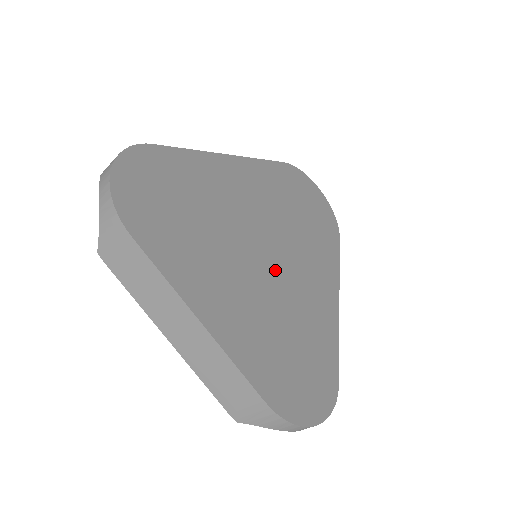
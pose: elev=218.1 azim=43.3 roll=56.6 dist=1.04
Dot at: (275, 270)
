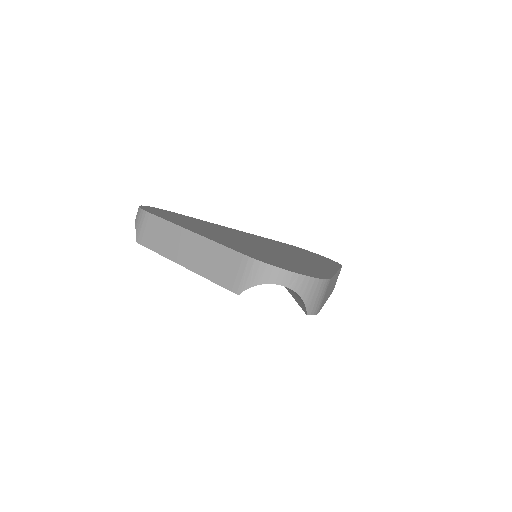
Dot at: (265, 248)
